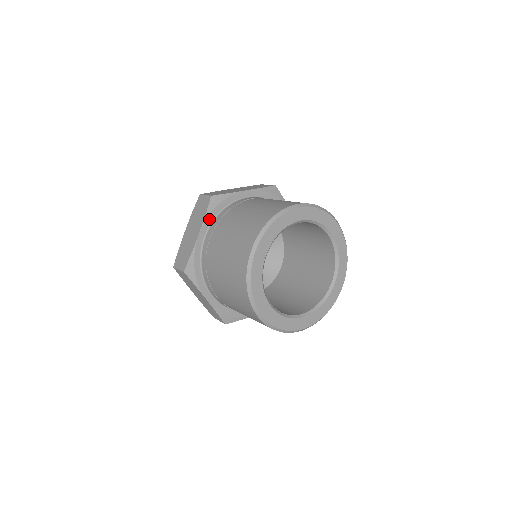
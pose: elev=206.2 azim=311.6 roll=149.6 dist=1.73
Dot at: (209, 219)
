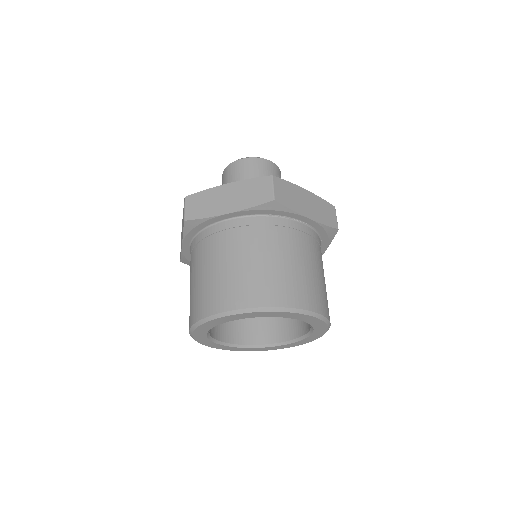
Dot at: (189, 237)
